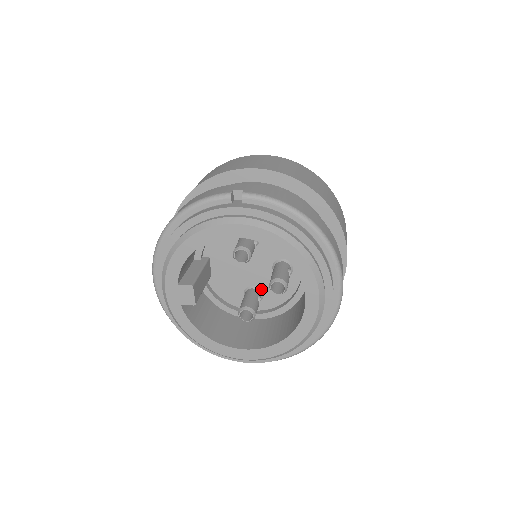
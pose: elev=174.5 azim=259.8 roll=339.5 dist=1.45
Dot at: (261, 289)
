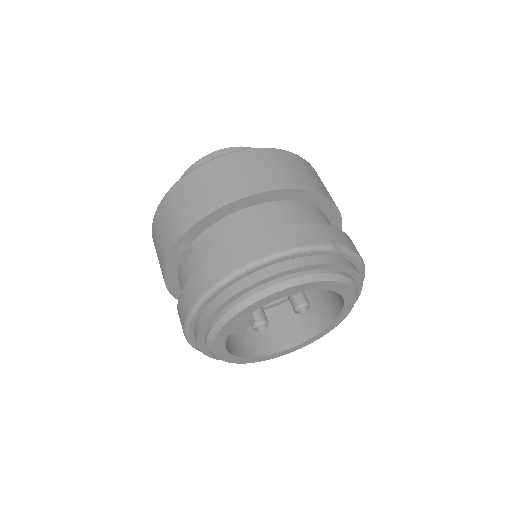
Dot at: occluded
